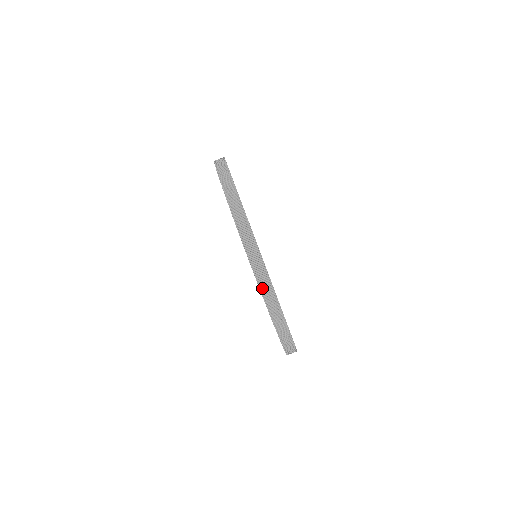
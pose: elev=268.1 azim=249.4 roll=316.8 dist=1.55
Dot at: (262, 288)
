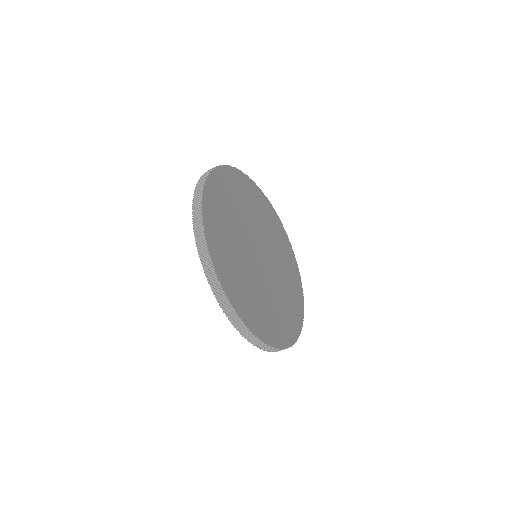
Dot at: (247, 338)
